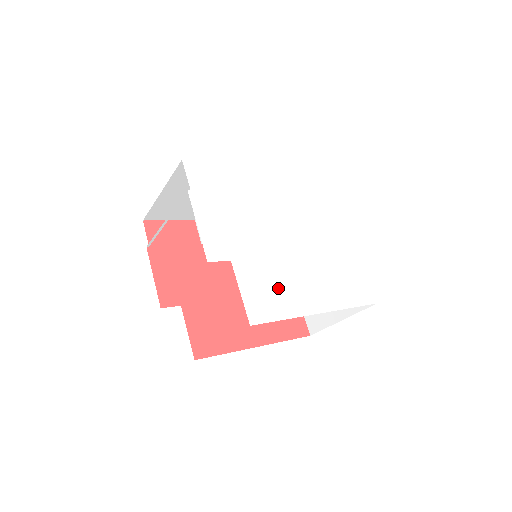
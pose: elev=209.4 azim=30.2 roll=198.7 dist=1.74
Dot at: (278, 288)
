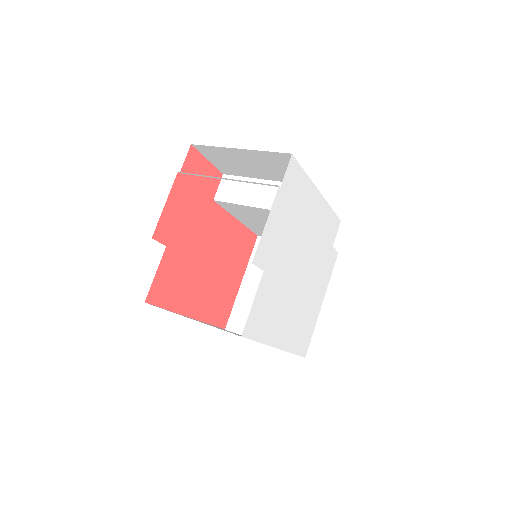
Dot at: (272, 313)
